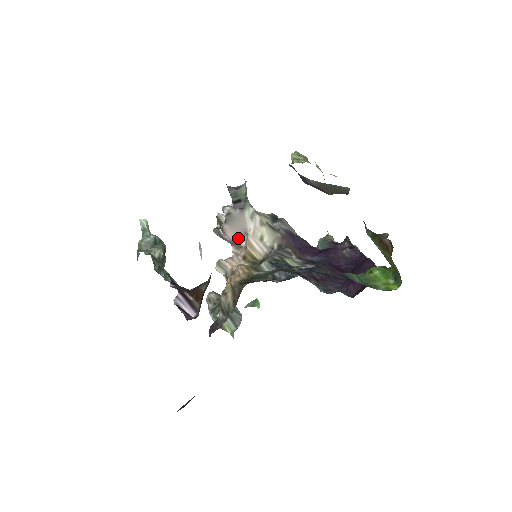
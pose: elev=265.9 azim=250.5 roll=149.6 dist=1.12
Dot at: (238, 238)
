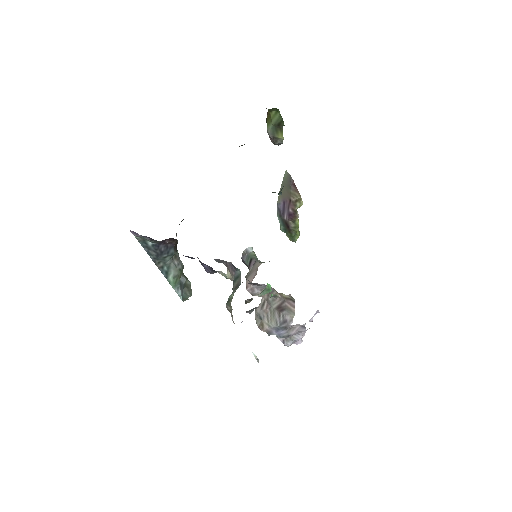
Dot at: (254, 277)
